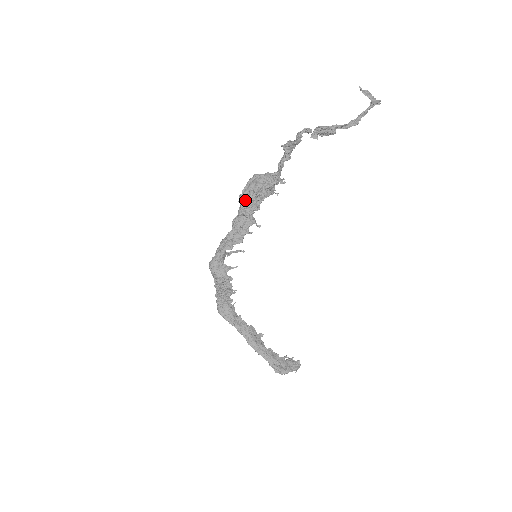
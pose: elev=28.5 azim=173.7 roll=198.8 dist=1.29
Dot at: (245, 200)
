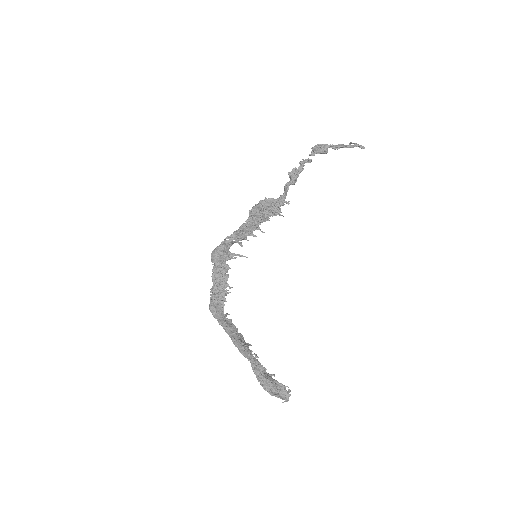
Dot at: (254, 211)
